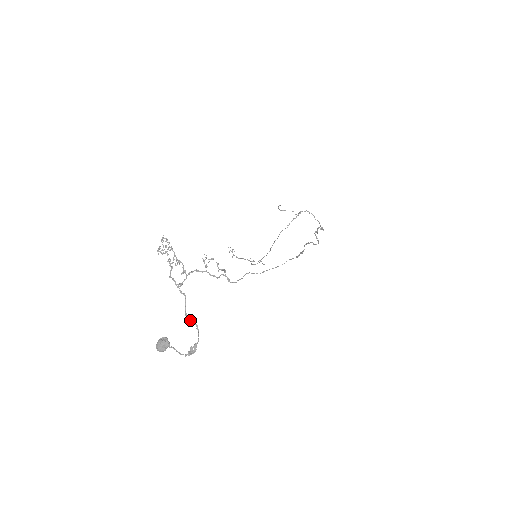
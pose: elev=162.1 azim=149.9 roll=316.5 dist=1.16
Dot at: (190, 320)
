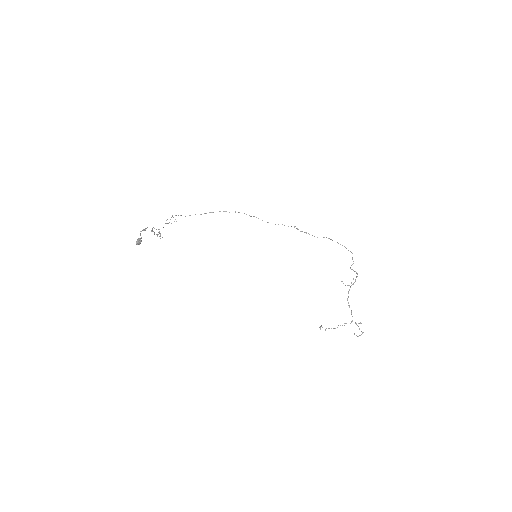
Dot at: occluded
